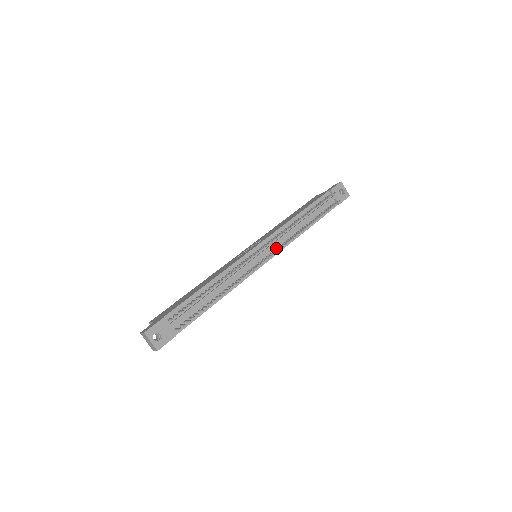
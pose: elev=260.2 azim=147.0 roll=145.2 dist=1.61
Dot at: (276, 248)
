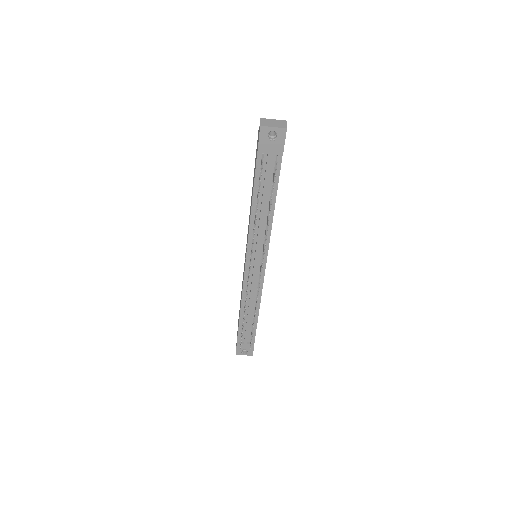
Dot at: (262, 251)
